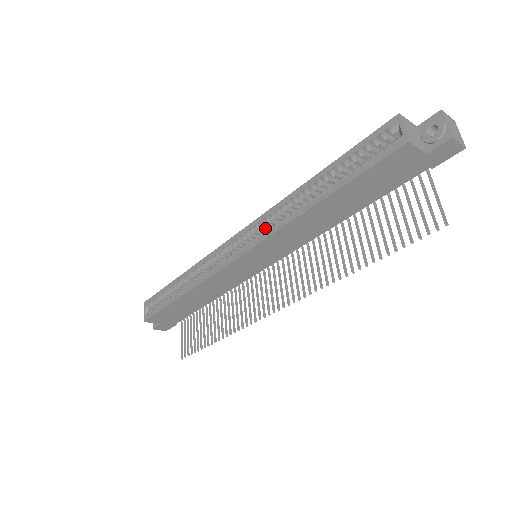
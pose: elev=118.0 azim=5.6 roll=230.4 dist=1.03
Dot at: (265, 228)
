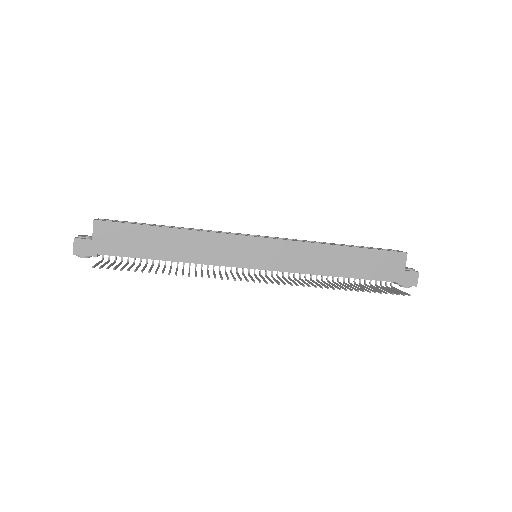
Dot at: occluded
